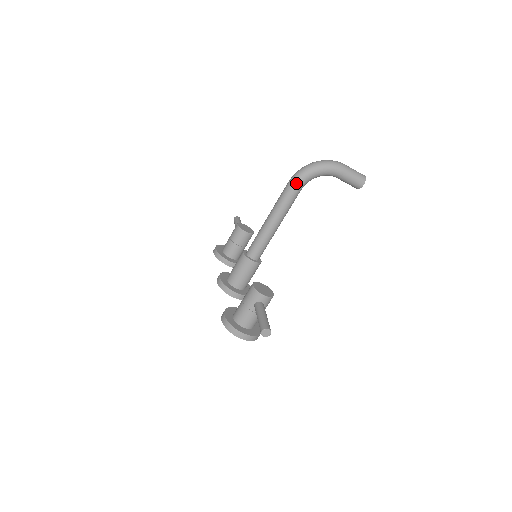
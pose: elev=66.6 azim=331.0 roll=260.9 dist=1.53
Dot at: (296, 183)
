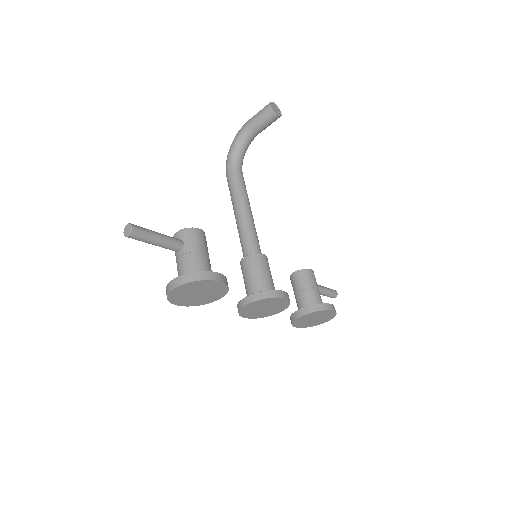
Dot at: (226, 171)
